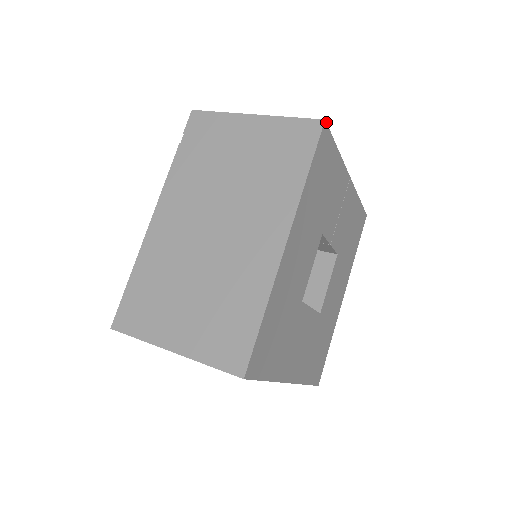
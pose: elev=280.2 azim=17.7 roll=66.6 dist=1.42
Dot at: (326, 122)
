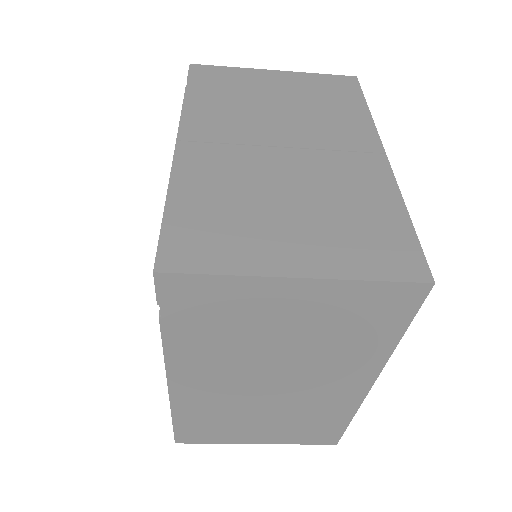
Dot at: (432, 277)
